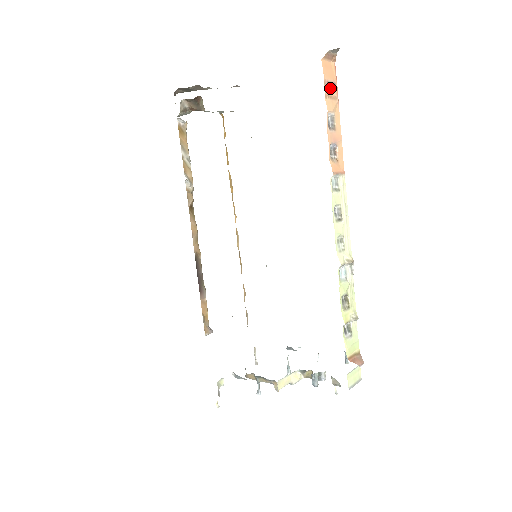
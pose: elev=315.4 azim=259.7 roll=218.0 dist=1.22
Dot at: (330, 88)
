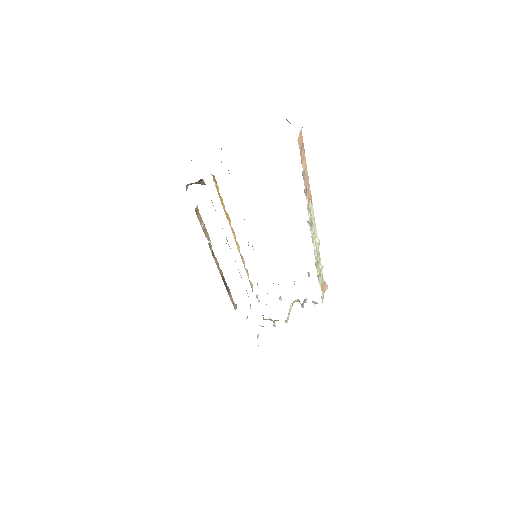
Dot at: (302, 152)
